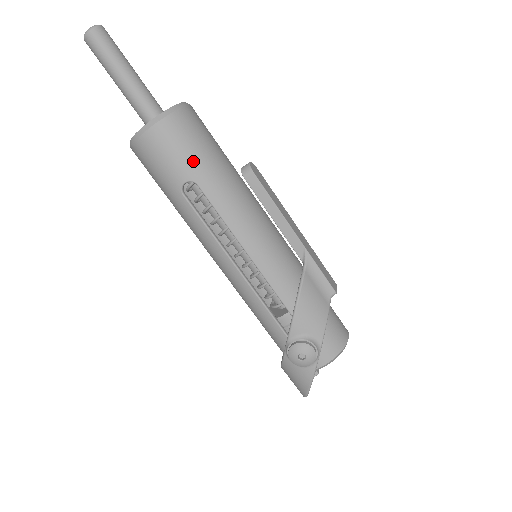
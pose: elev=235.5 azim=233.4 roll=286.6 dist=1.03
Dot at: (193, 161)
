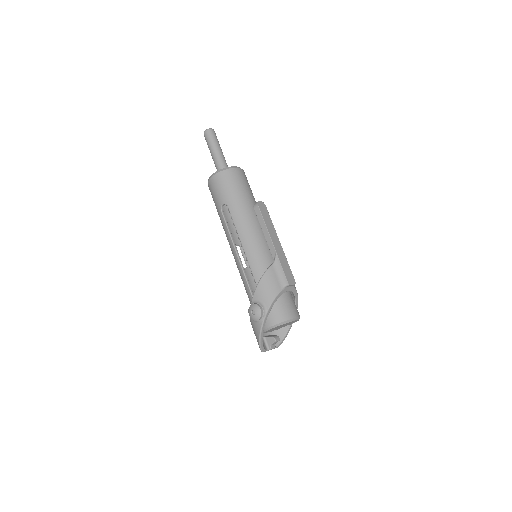
Dot at: (229, 194)
